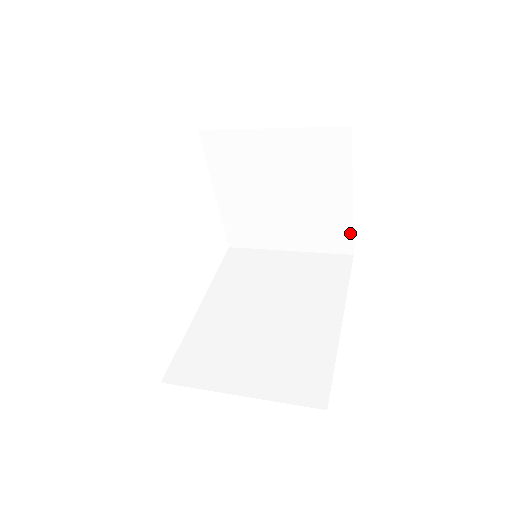
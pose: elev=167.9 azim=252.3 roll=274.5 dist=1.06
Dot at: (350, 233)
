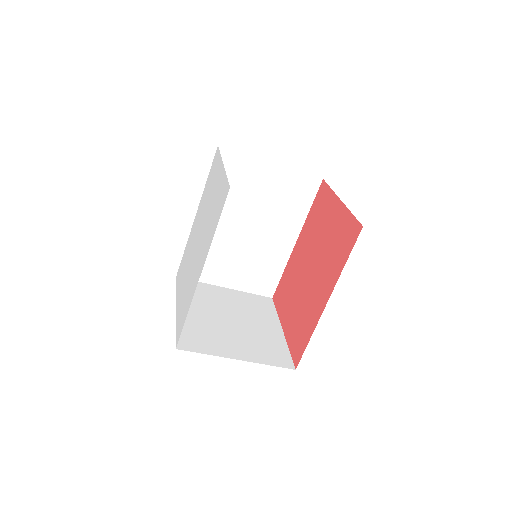
Dot at: (287, 352)
